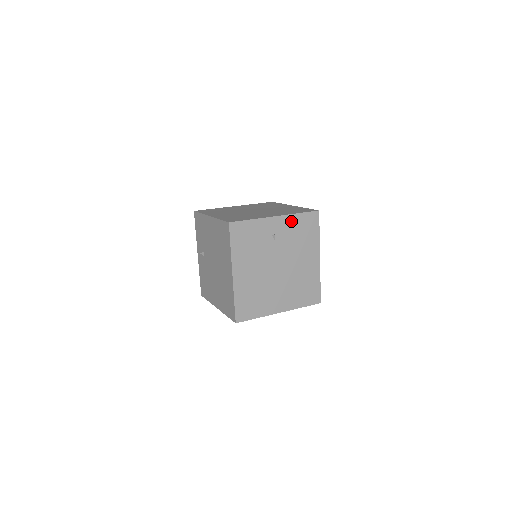
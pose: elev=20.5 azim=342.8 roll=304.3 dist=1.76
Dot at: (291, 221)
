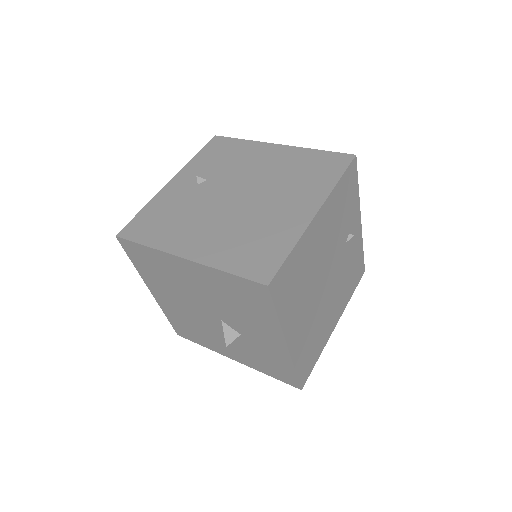
Dot at: (358, 246)
